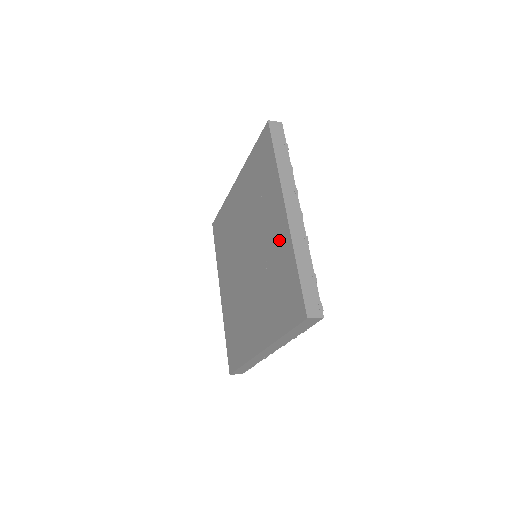
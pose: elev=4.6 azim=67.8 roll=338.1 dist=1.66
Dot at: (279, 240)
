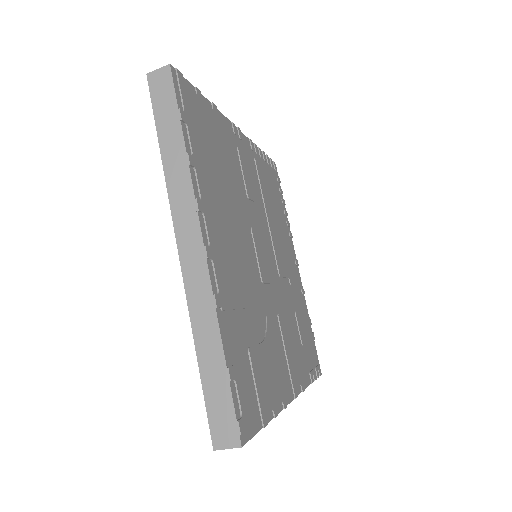
Dot at: occluded
